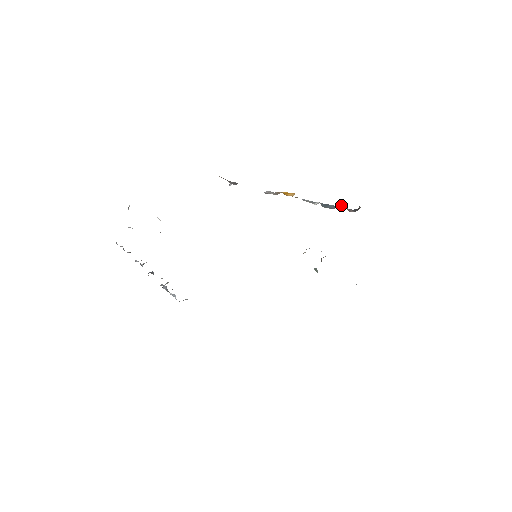
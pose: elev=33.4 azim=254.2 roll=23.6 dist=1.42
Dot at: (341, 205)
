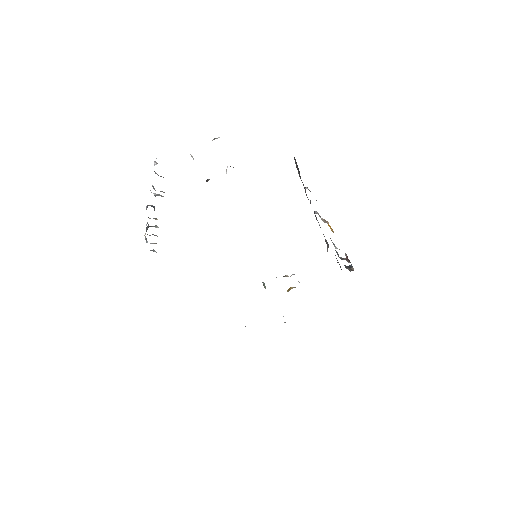
Dot at: (346, 259)
